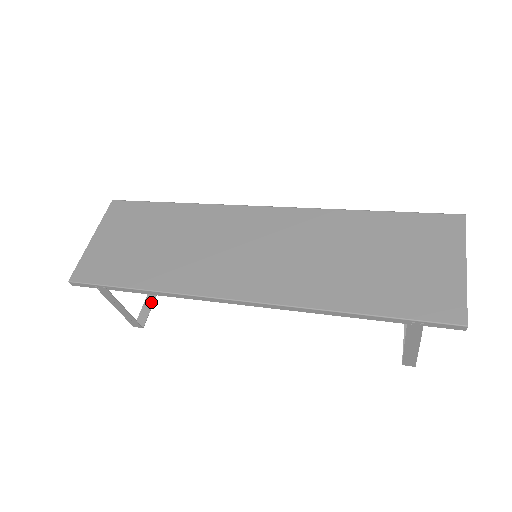
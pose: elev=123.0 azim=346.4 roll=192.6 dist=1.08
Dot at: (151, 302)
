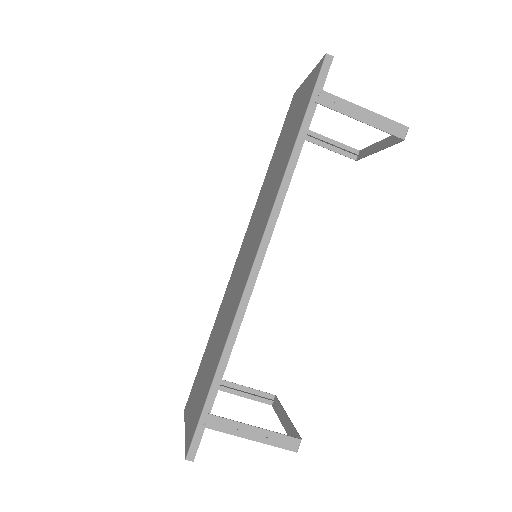
Dot at: (290, 427)
